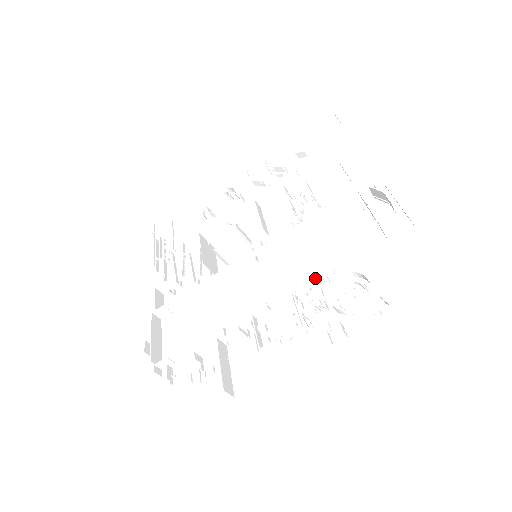
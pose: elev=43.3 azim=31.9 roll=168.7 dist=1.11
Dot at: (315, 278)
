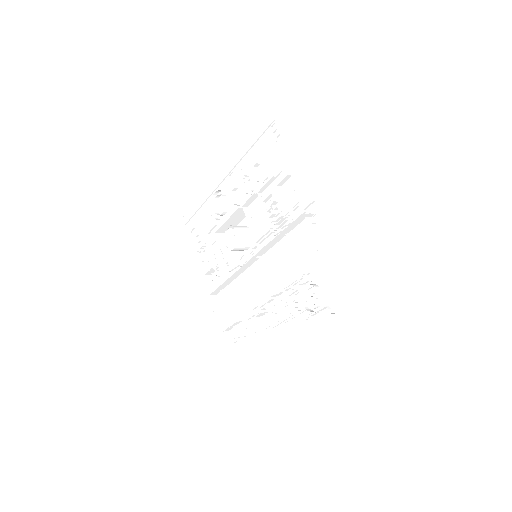
Dot at: (294, 278)
